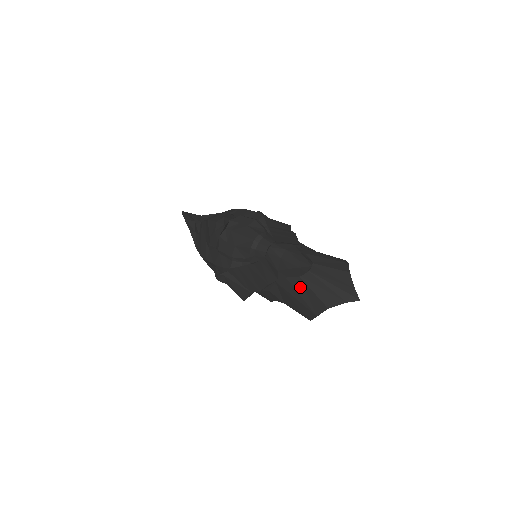
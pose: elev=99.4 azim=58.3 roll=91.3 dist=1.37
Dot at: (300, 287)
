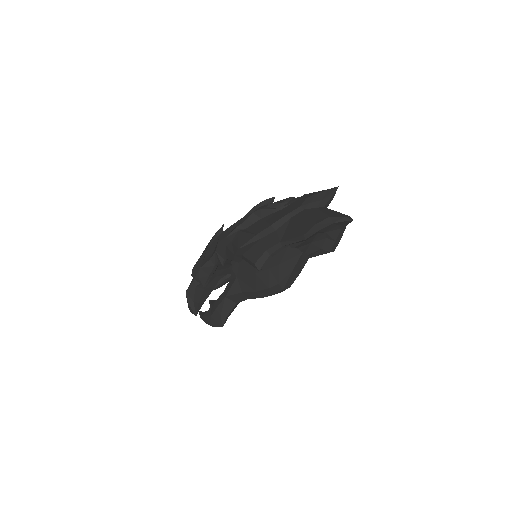
Dot at: (313, 212)
